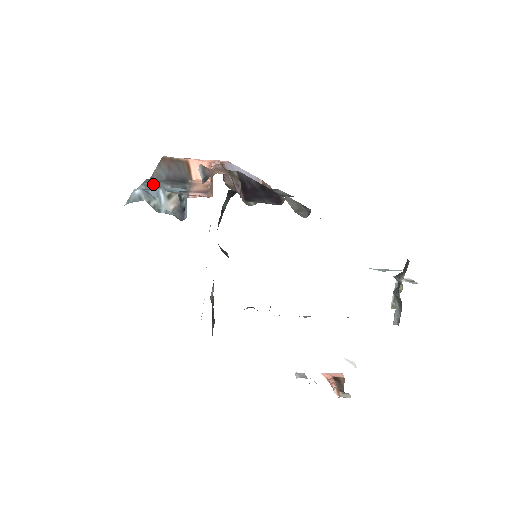
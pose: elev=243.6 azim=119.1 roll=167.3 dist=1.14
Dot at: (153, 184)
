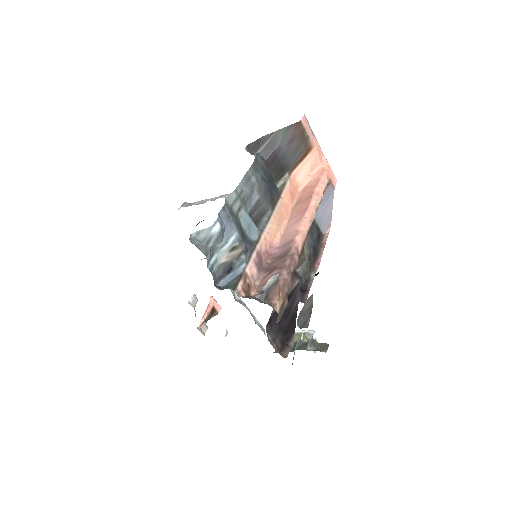
Dot at: (246, 192)
